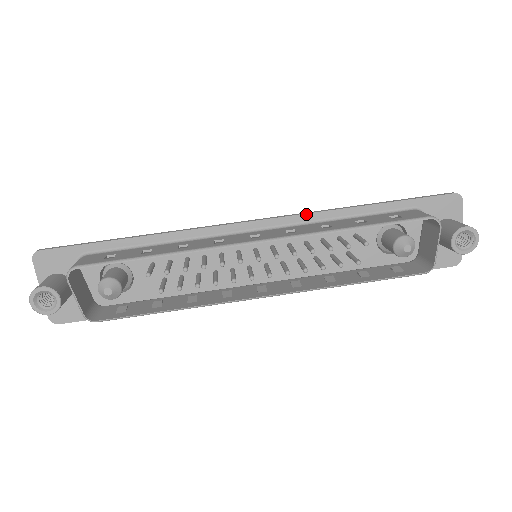
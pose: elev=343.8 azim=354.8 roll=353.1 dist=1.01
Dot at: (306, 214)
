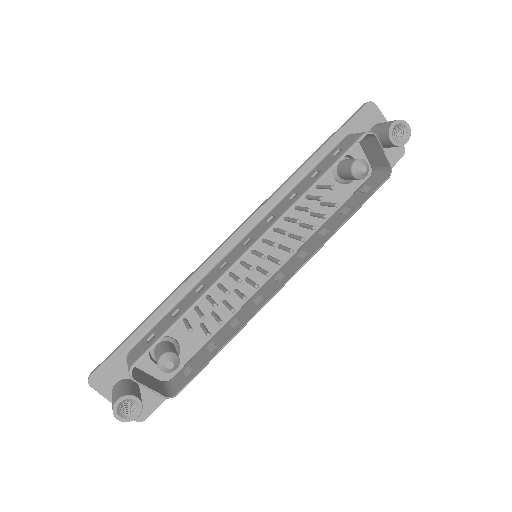
Dot at: (271, 197)
